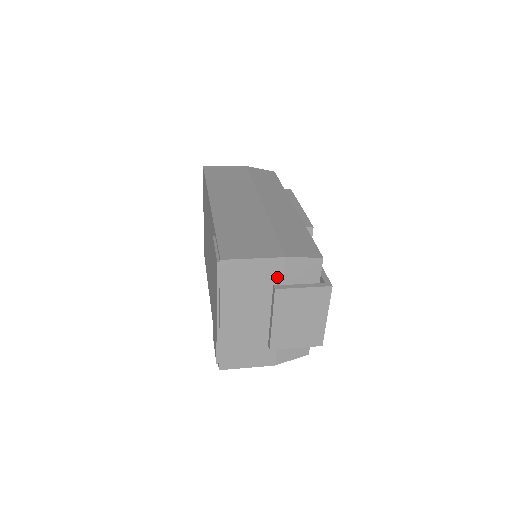
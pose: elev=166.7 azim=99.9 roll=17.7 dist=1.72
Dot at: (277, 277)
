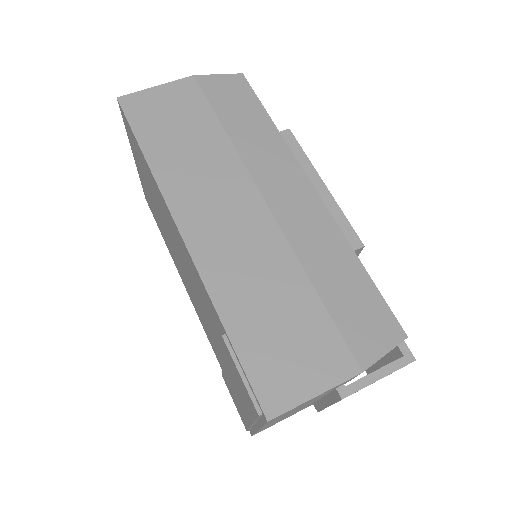
Dot at: occluded
